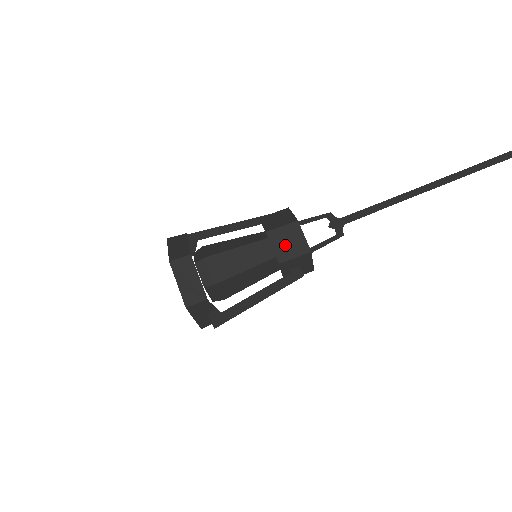
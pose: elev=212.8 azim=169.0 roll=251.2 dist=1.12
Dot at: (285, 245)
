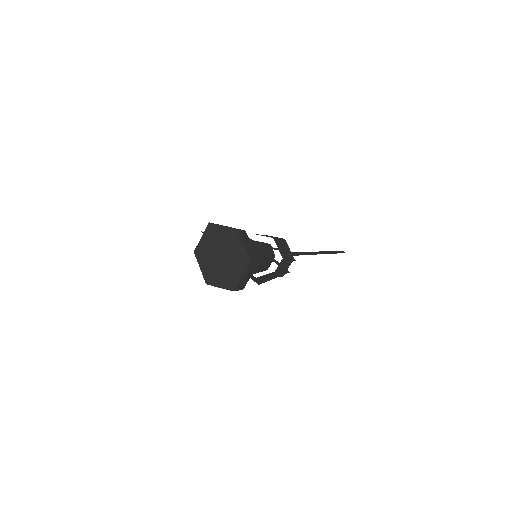
Dot at: (283, 249)
